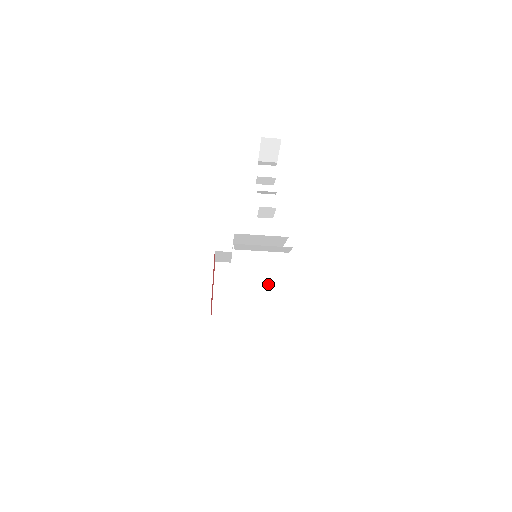
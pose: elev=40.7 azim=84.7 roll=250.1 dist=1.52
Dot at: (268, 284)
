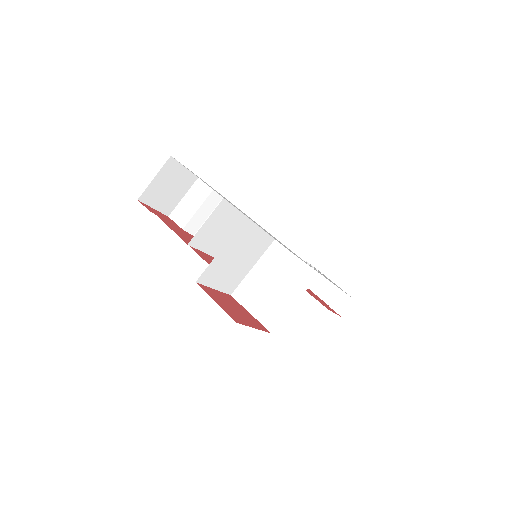
Dot at: (227, 219)
